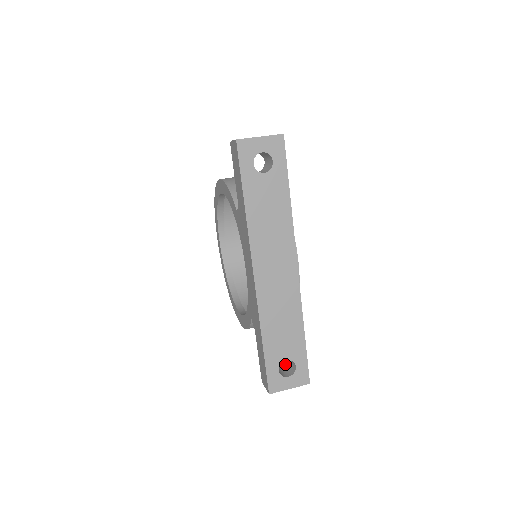
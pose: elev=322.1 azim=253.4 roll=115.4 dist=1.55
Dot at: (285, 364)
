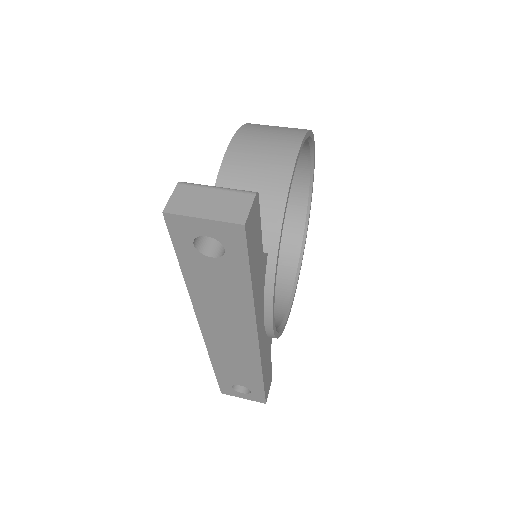
Dot at: occluded
